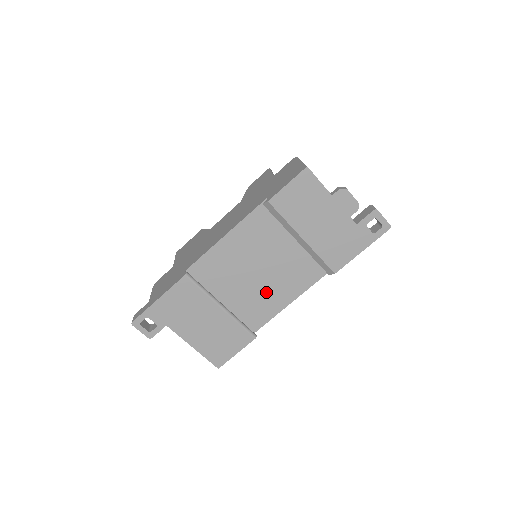
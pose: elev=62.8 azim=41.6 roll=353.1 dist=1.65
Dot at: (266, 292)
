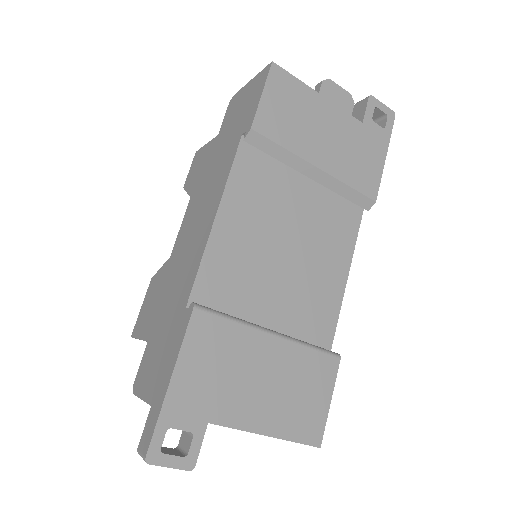
Dot at: (311, 280)
